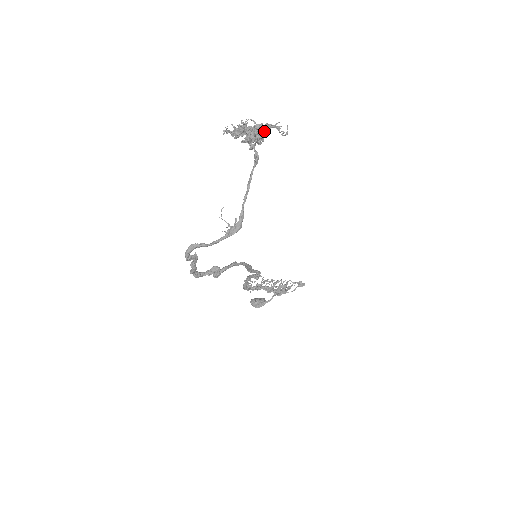
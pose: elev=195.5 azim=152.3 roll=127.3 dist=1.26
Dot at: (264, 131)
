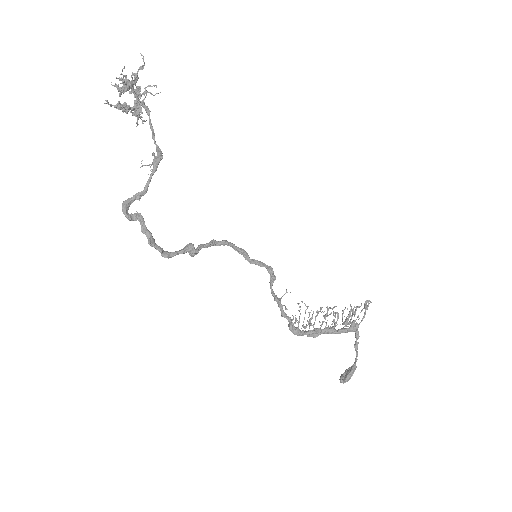
Dot at: (124, 67)
